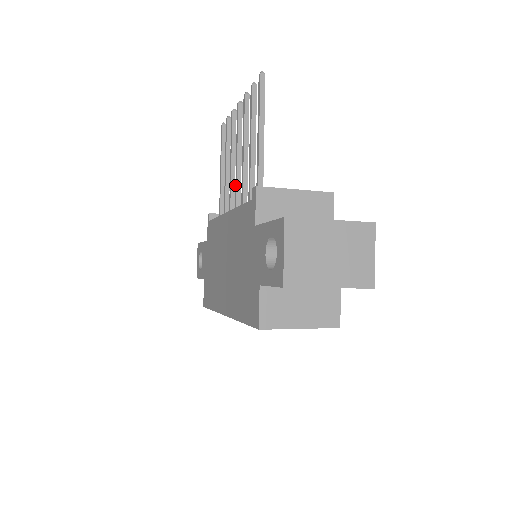
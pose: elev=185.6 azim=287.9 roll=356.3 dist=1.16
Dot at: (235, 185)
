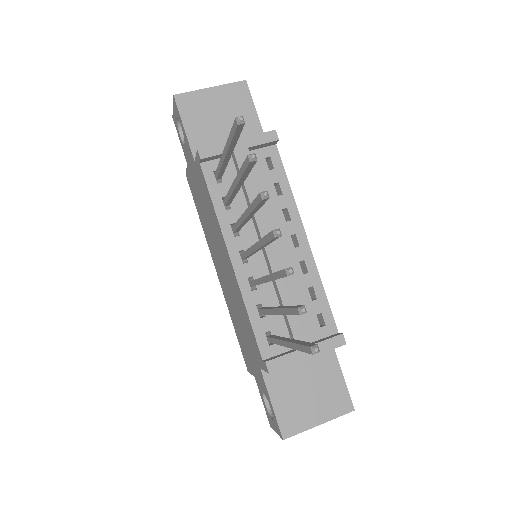
Dot at: (246, 251)
